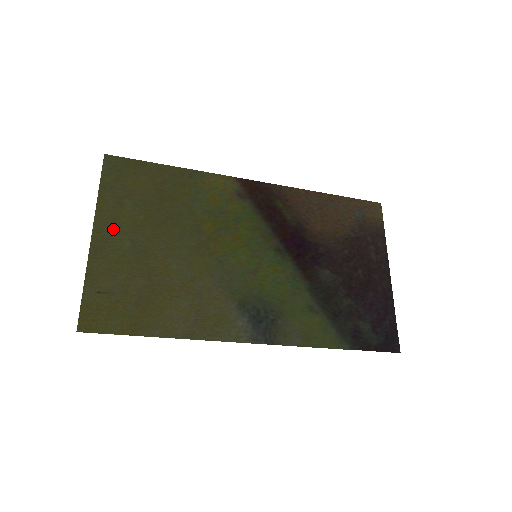
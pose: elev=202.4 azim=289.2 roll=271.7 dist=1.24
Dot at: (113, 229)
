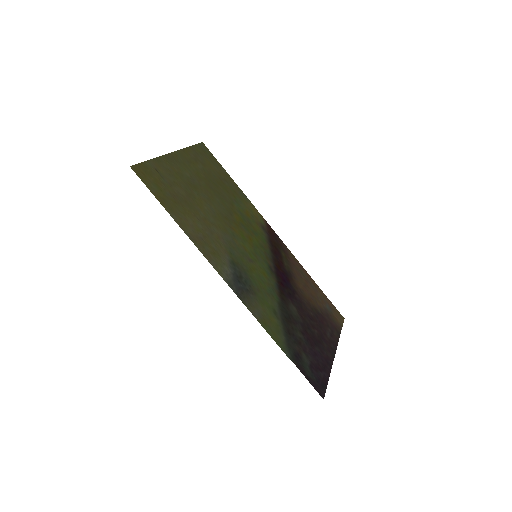
Dot at: (185, 163)
